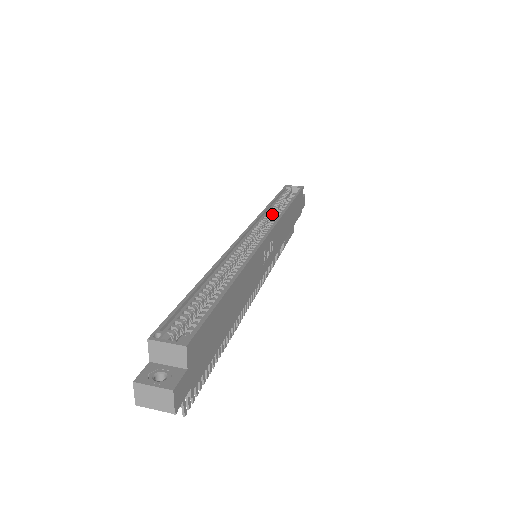
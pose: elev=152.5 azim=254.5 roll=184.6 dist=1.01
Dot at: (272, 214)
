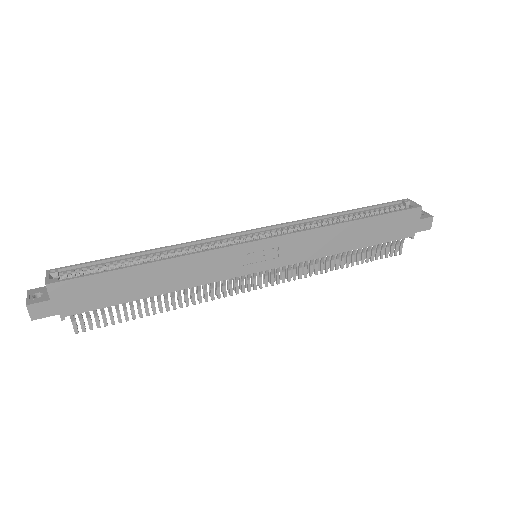
Dot at: (322, 224)
